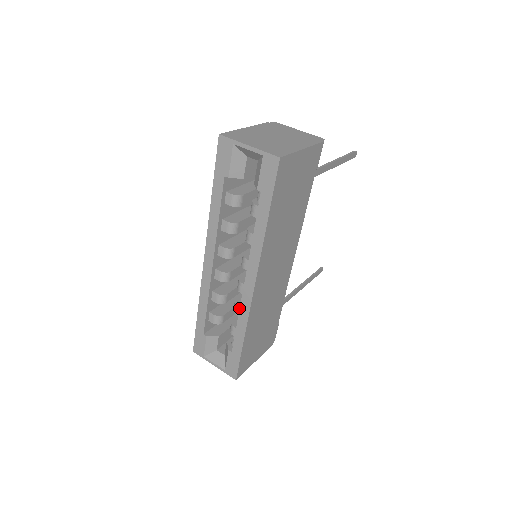
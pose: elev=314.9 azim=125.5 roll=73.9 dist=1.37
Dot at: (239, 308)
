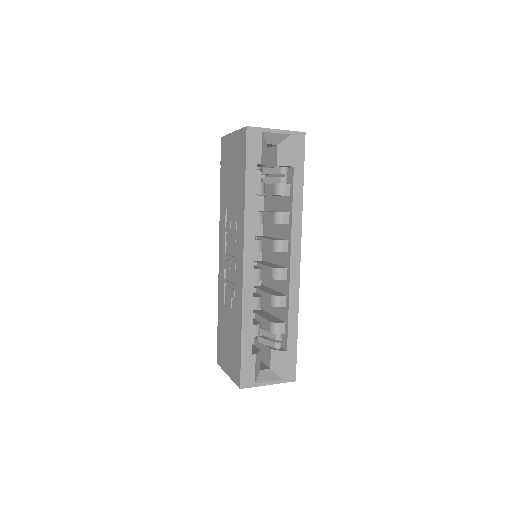
Dot at: (283, 297)
